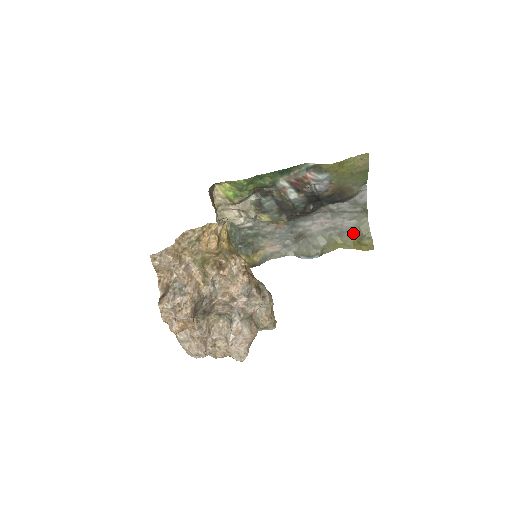
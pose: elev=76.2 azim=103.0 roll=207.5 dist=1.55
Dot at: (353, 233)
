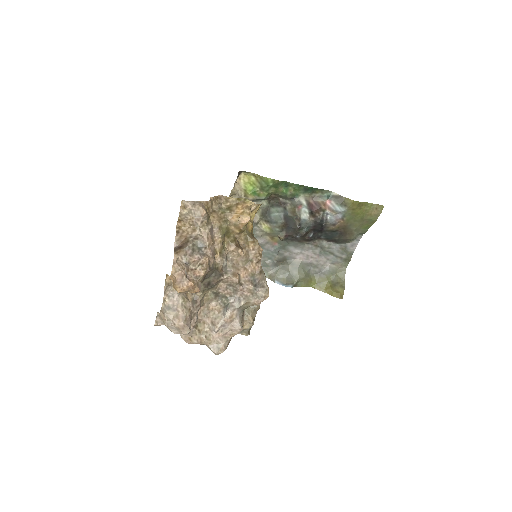
Dot at: (329, 277)
